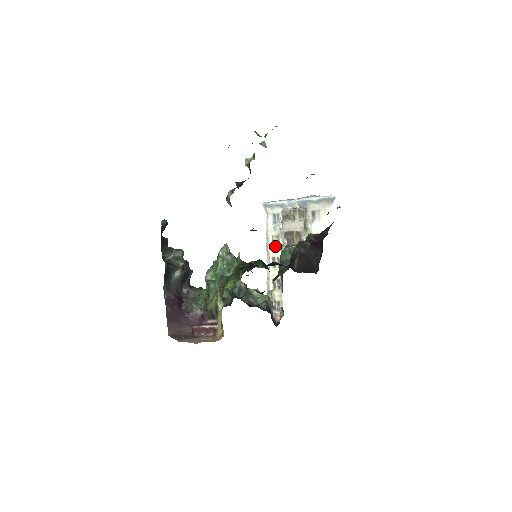
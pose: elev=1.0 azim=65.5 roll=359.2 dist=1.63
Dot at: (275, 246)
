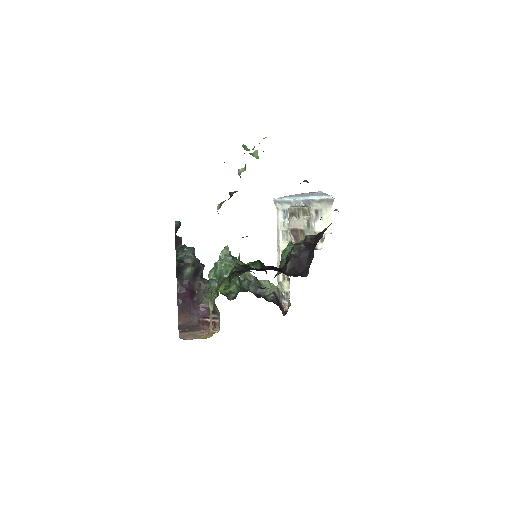
Dot at: (284, 240)
